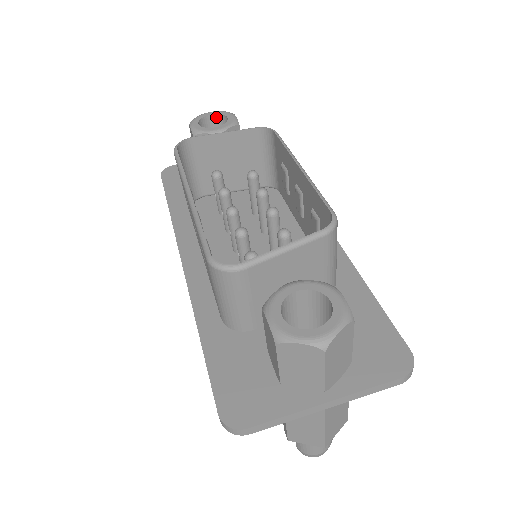
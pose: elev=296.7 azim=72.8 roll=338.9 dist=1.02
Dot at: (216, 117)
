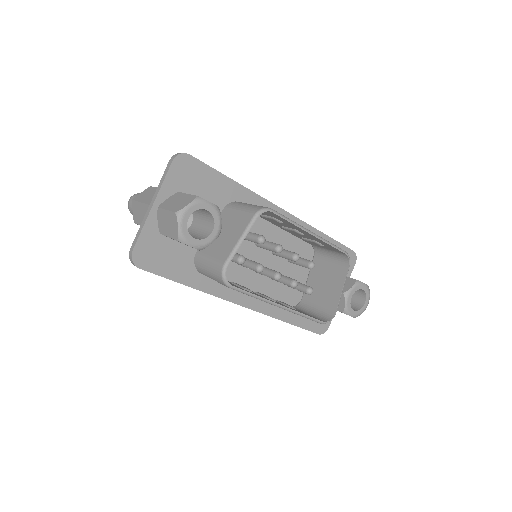
Dot at: (190, 213)
